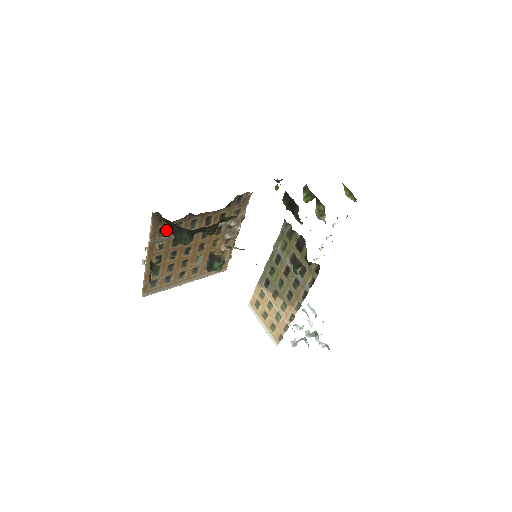
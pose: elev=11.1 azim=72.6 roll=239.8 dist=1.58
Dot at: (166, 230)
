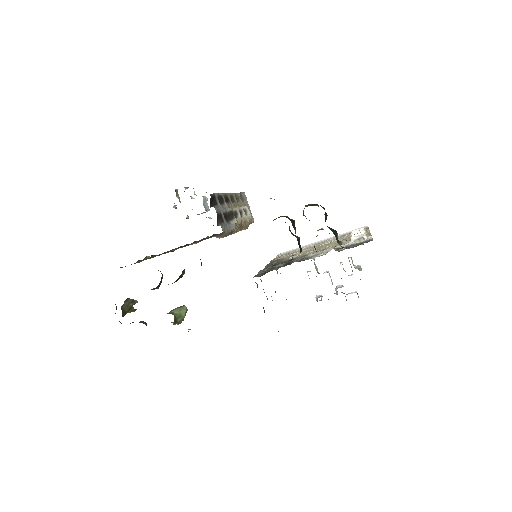
Dot at: (144, 259)
